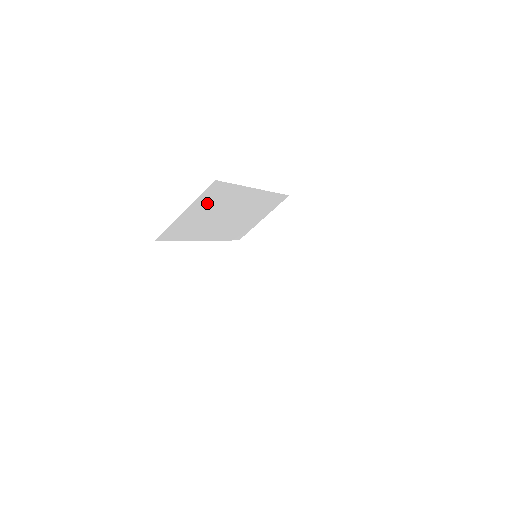
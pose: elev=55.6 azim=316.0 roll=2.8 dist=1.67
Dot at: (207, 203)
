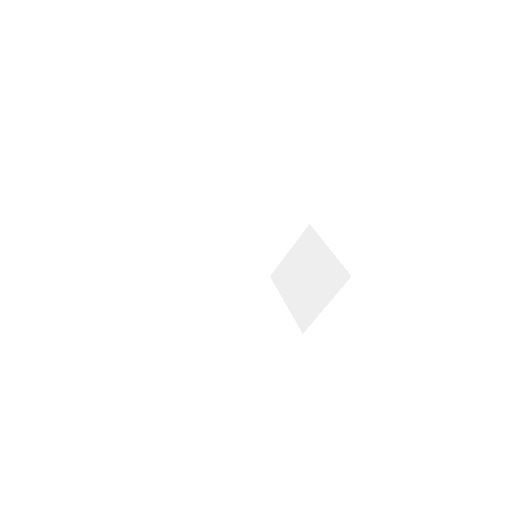
Dot at: (208, 202)
